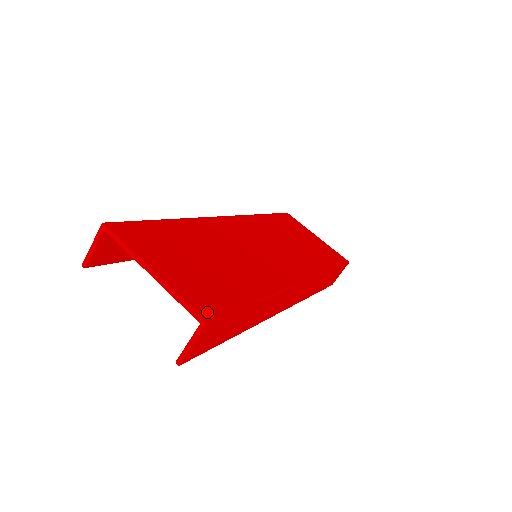
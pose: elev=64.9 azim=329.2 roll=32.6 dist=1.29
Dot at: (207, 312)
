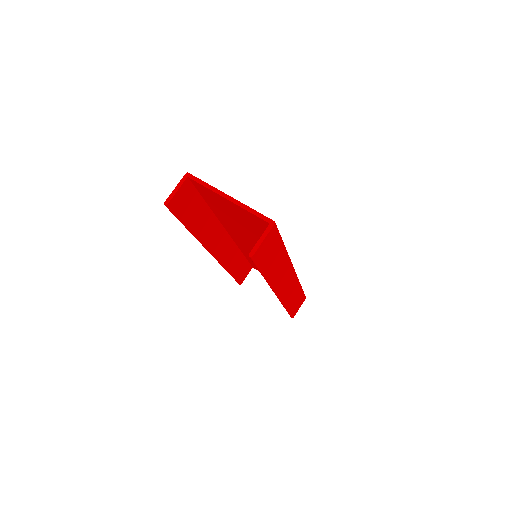
Dot at: occluded
